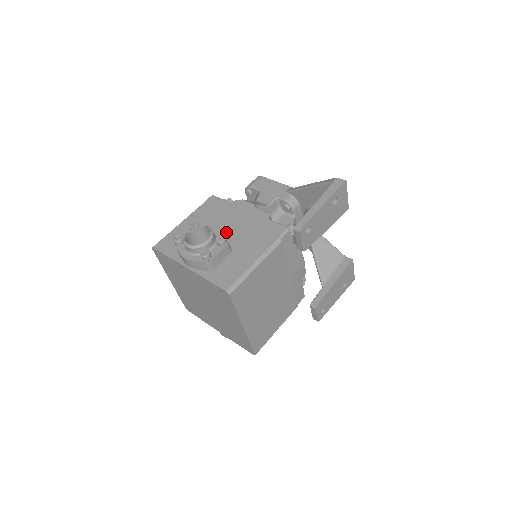
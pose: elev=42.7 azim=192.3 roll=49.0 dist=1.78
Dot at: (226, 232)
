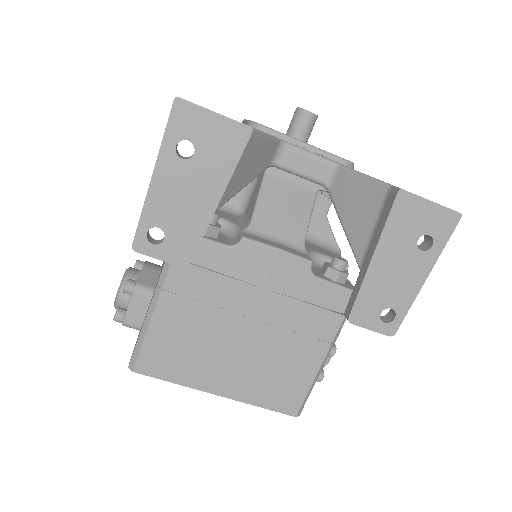
Dot at: occluded
